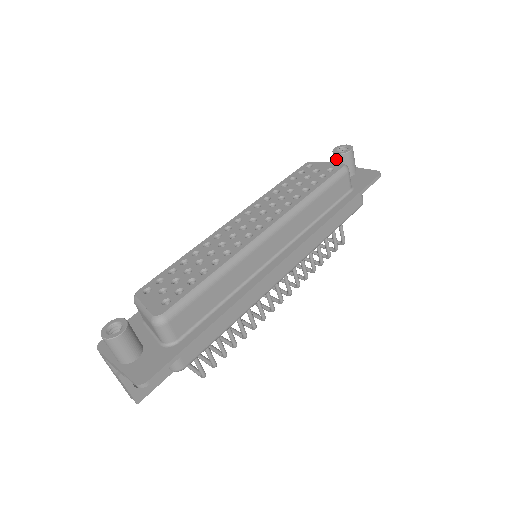
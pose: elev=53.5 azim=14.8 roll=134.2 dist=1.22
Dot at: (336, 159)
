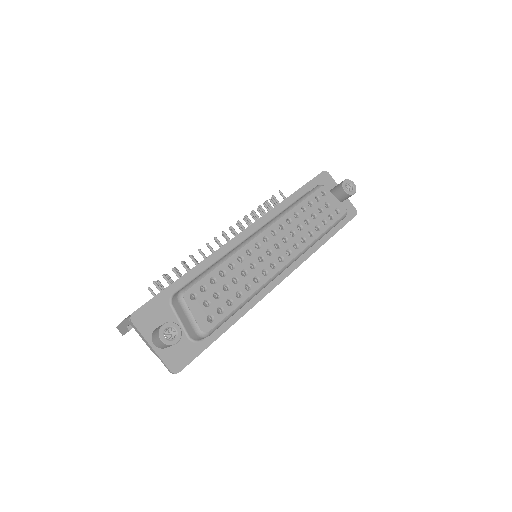
Dot at: (341, 192)
